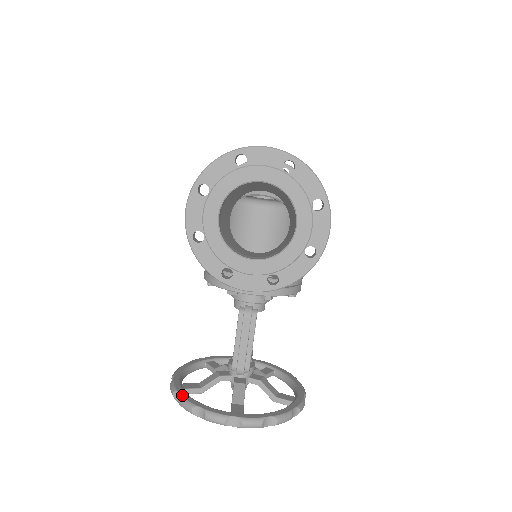
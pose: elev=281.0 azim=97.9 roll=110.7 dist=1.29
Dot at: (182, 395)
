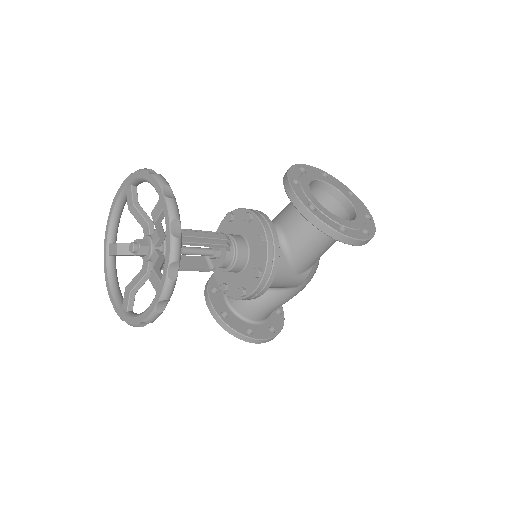
Dot at: occluded
